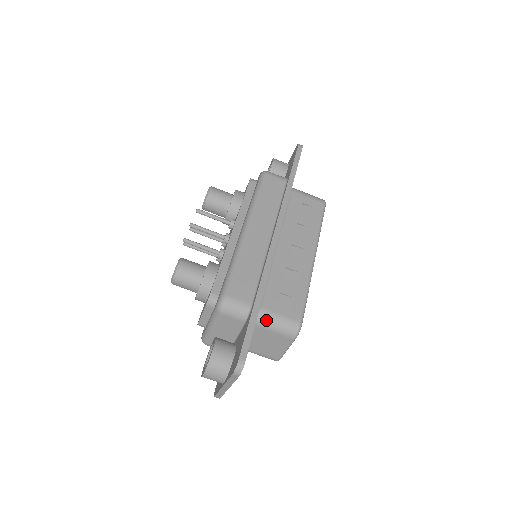
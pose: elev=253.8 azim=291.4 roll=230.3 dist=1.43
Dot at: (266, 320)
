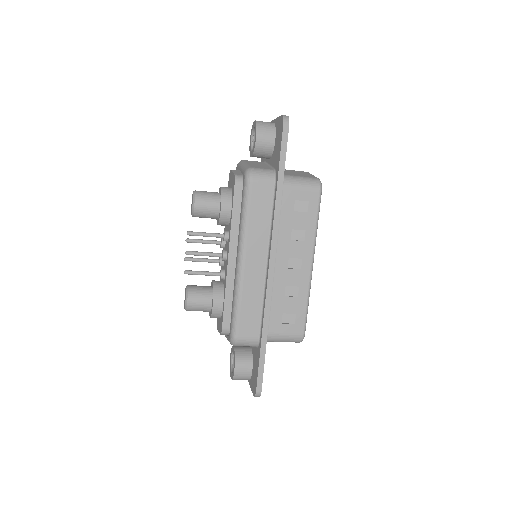
Dot at: (274, 340)
